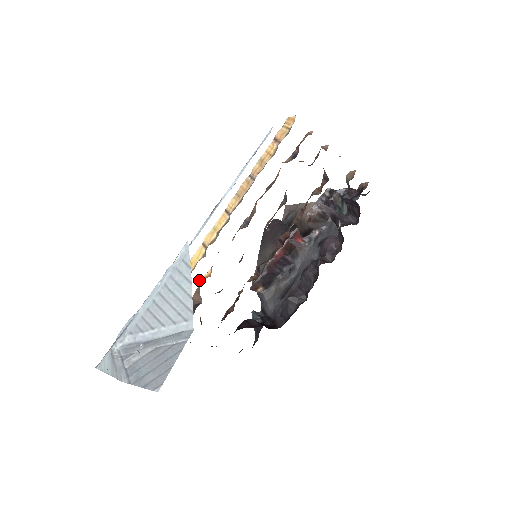
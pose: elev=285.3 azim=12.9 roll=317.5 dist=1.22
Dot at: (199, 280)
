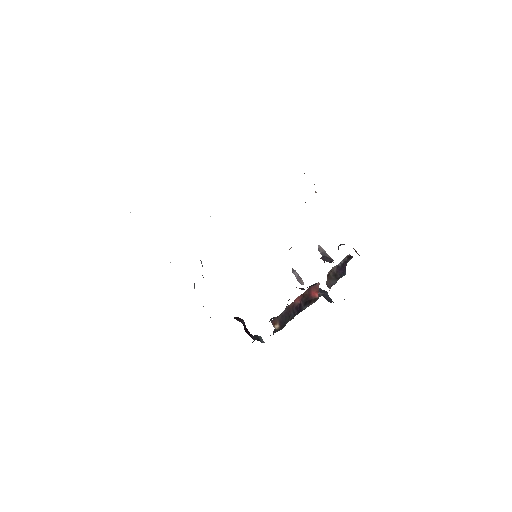
Dot at: occluded
